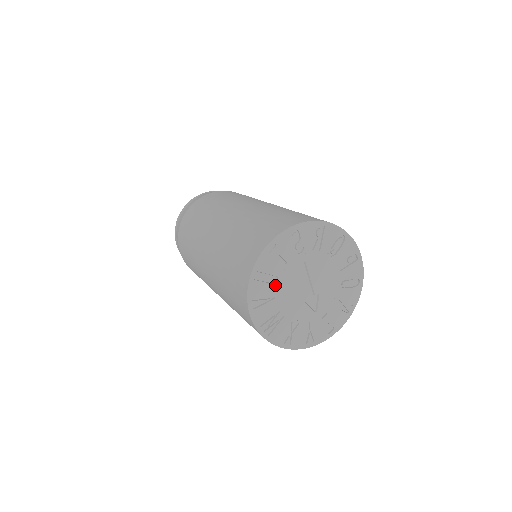
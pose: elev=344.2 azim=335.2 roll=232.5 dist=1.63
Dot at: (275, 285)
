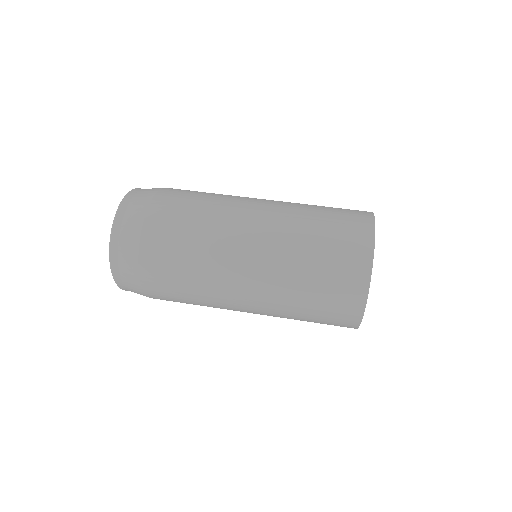
Dot at: occluded
